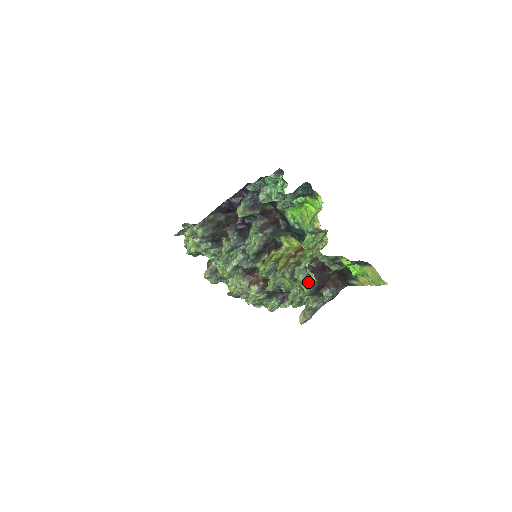
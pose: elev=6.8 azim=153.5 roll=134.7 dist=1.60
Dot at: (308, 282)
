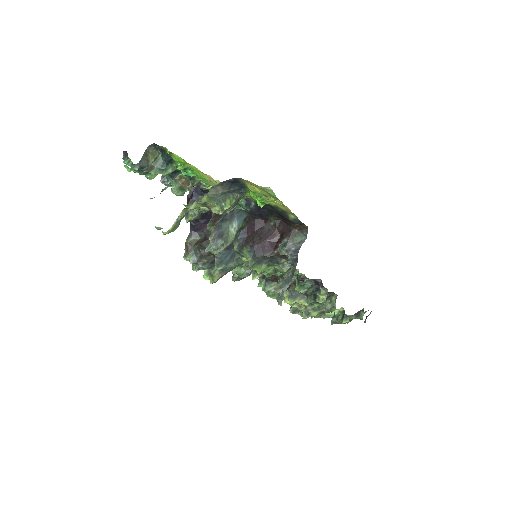
Dot at: (243, 248)
